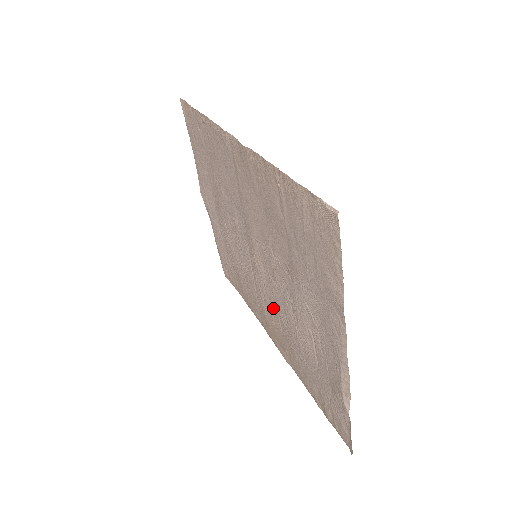
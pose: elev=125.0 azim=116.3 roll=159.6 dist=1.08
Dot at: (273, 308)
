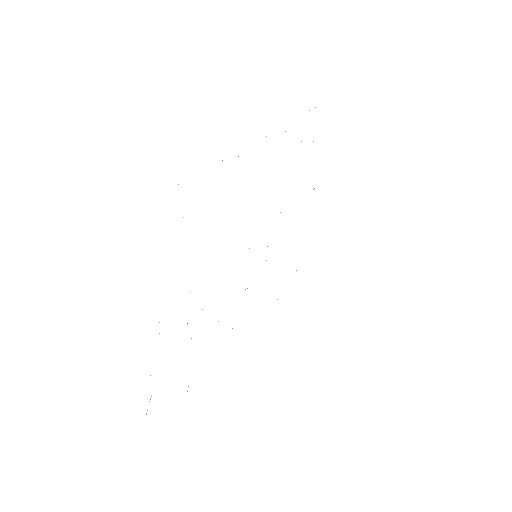
Dot at: occluded
